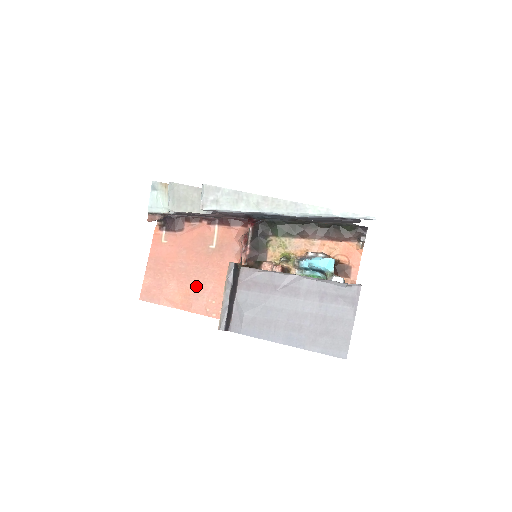
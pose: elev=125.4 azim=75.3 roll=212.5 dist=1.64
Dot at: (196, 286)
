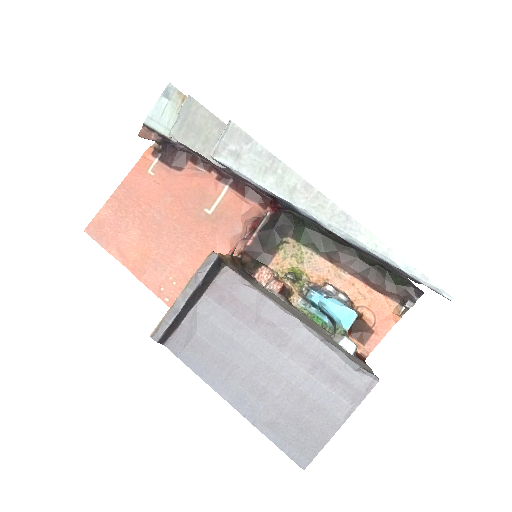
Dot at: (162, 251)
